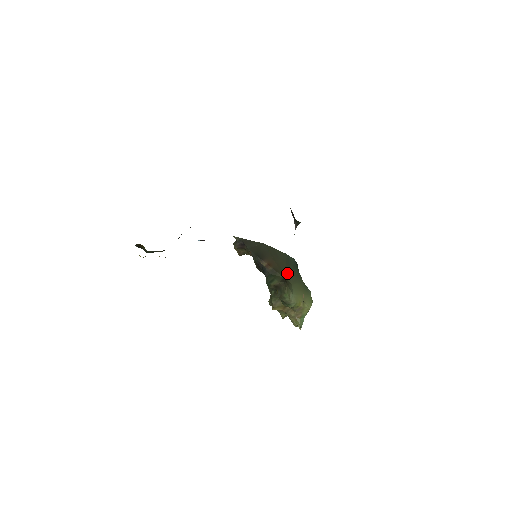
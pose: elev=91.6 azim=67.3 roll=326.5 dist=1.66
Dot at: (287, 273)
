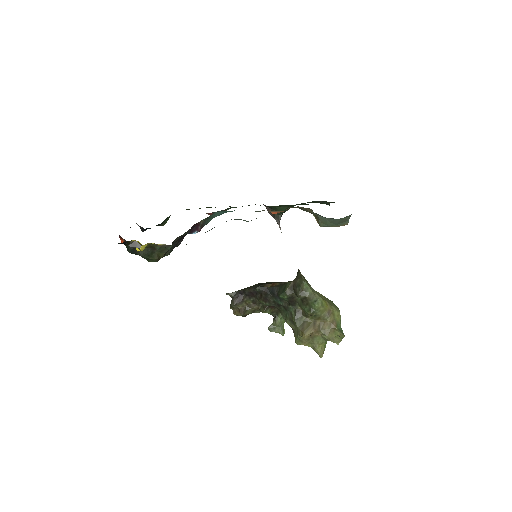
Dot at: occluded
